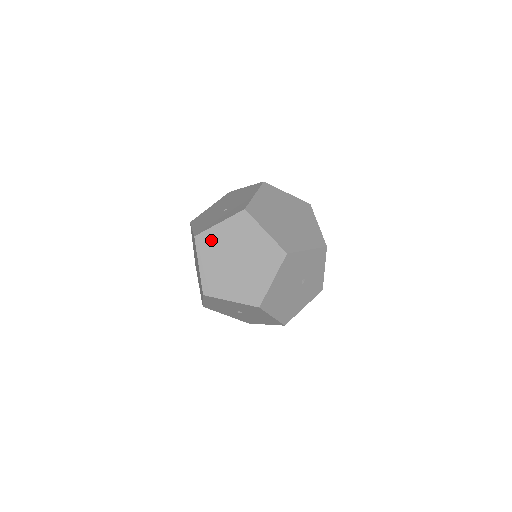
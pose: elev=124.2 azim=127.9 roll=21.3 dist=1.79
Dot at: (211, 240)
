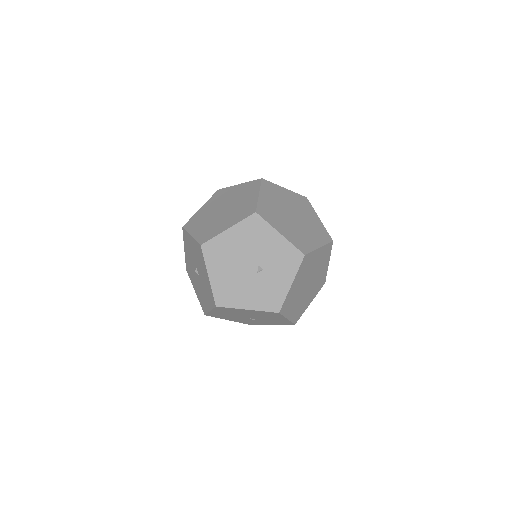
Dot at: (224, 193)
